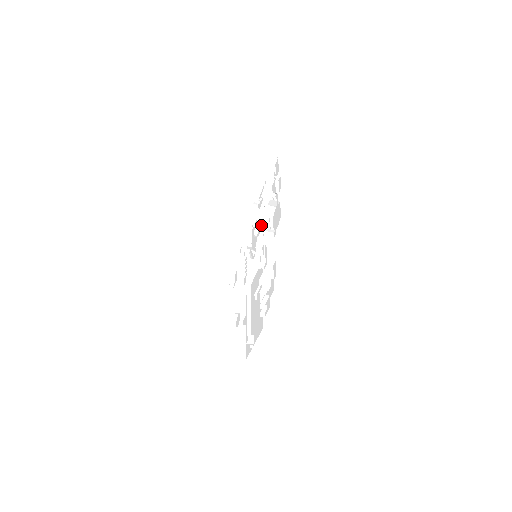
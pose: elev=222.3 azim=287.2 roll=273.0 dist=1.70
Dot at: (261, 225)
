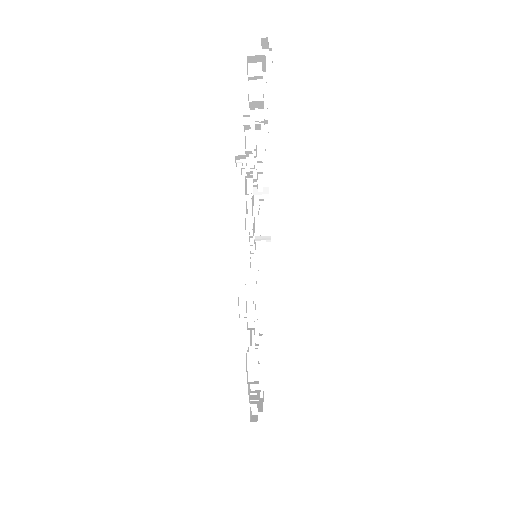
Dot at: occluded
